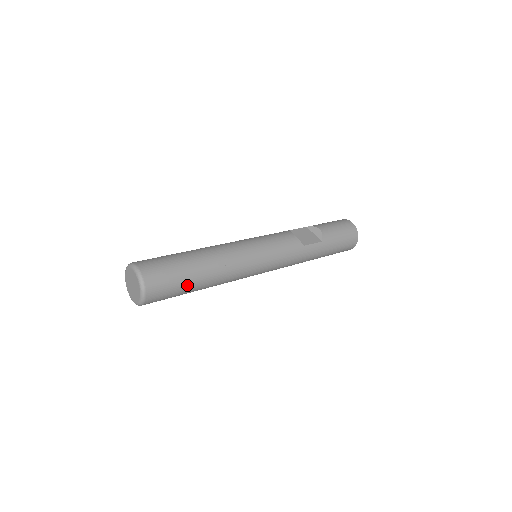
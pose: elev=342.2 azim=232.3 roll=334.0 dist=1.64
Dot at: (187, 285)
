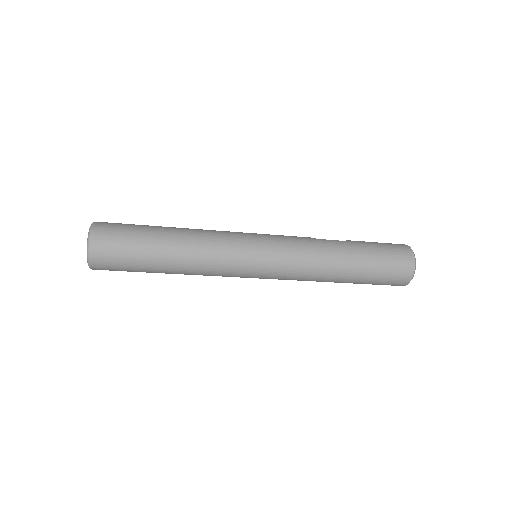
Dot at: (146, 234)
